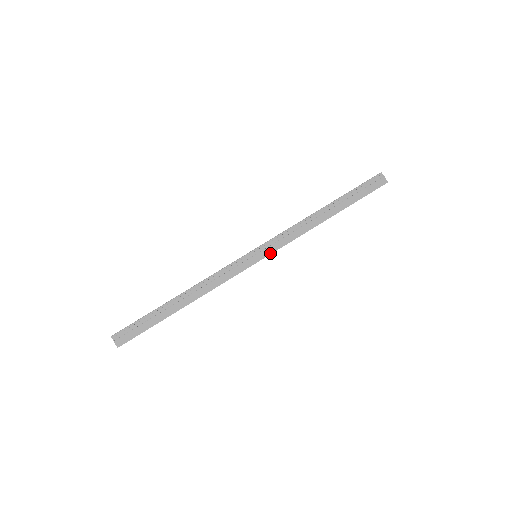
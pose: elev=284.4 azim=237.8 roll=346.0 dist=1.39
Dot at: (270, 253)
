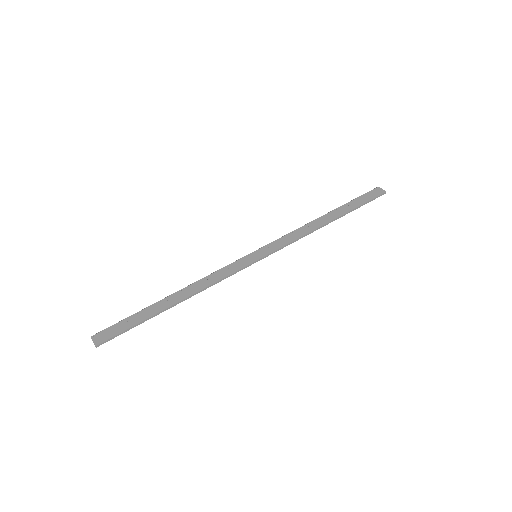
Dot at: (271, 252)
